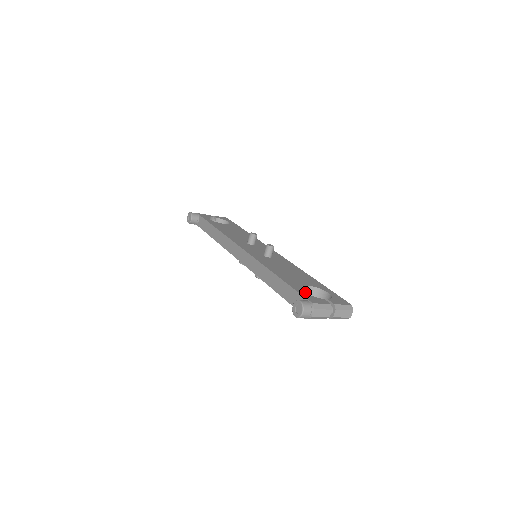
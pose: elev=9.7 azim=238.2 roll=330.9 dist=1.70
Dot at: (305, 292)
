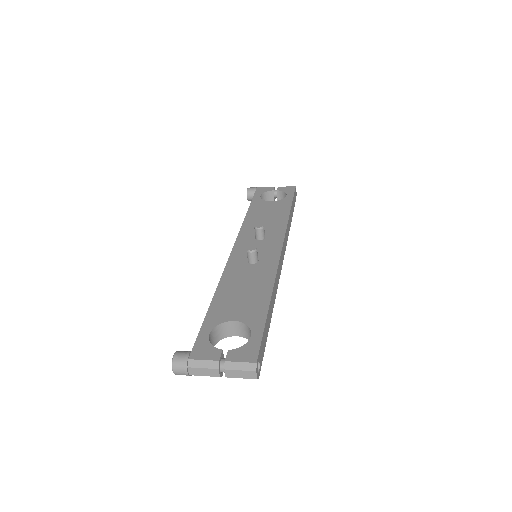
Dot at: (235, 328)
